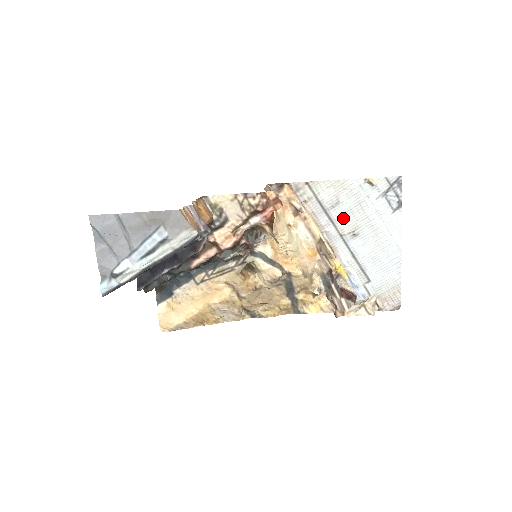
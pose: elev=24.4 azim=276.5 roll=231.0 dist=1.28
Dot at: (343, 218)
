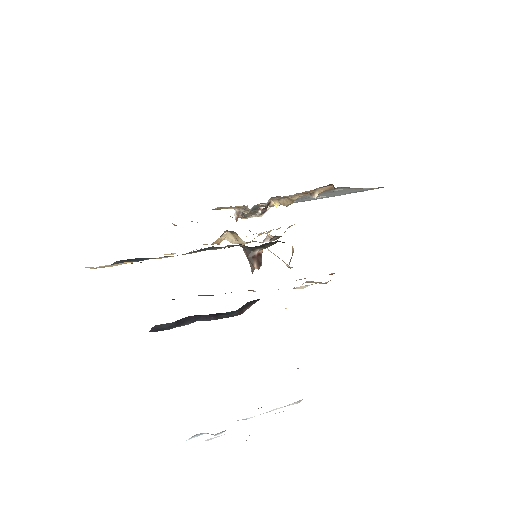
Dot at: (325, 194)
